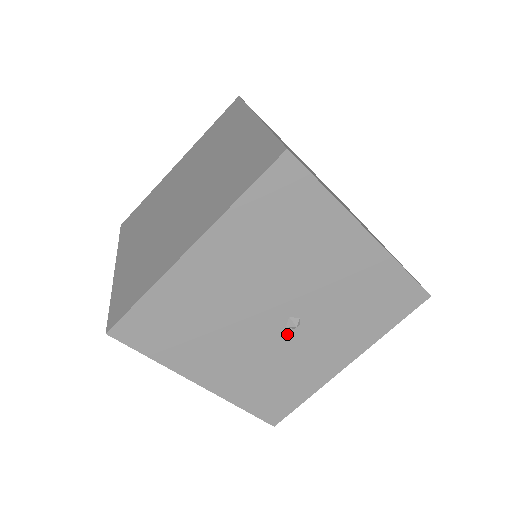
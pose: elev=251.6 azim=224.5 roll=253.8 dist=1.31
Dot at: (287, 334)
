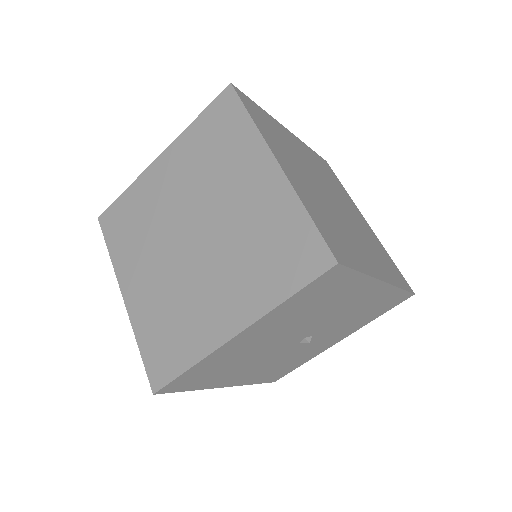
Dot at: (299, 345)
